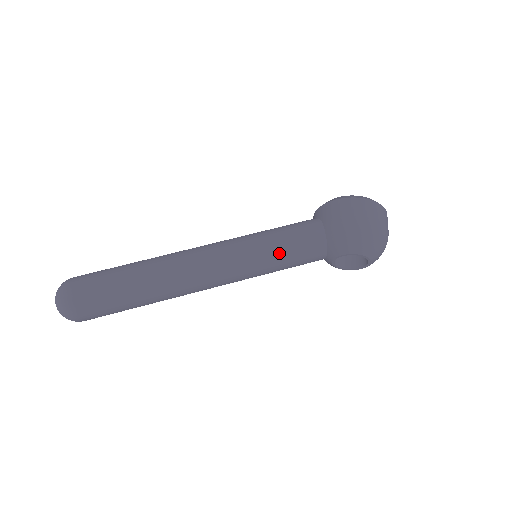
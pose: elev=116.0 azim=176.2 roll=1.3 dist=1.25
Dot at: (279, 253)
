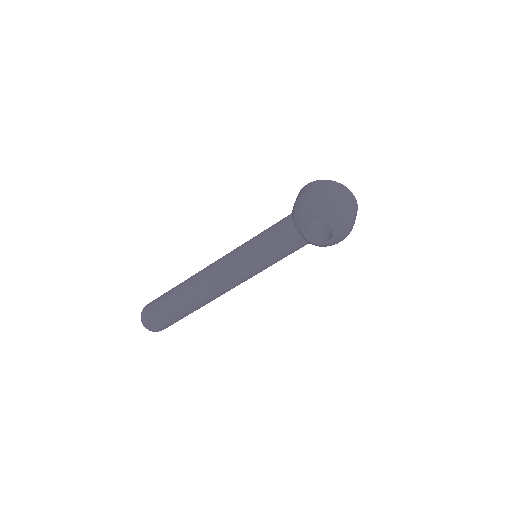
Dot at: (260, 243)
